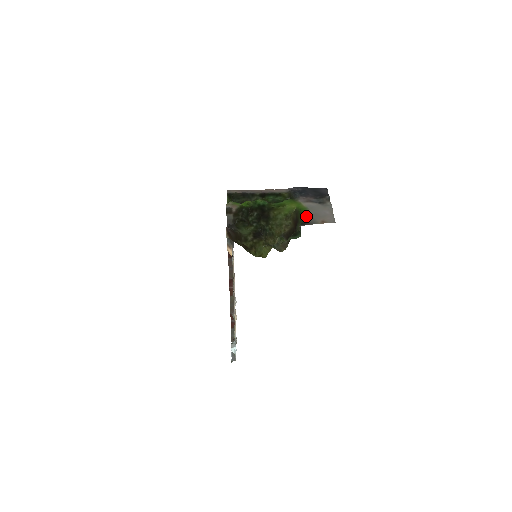
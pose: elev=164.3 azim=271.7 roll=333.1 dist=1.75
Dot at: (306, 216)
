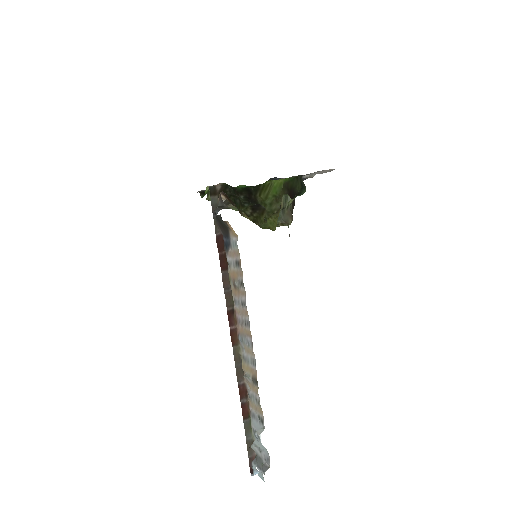
Dot at: occluded
